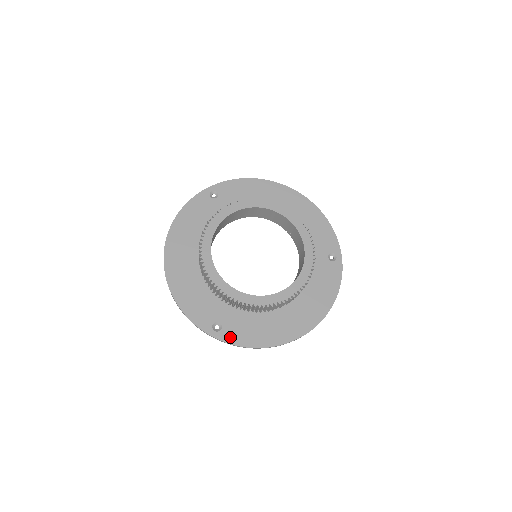
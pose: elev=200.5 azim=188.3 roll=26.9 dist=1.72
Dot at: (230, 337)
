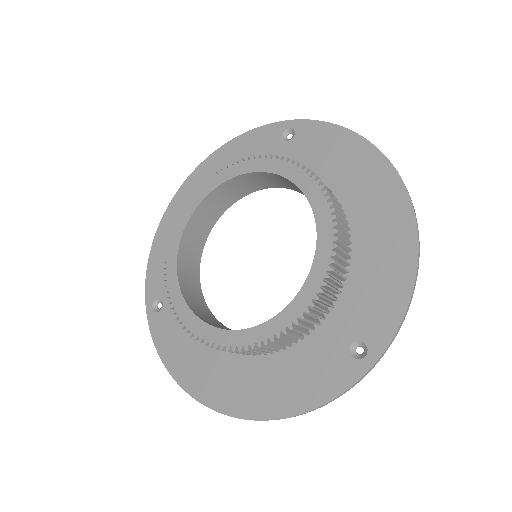
Dot at: (157, 328)
